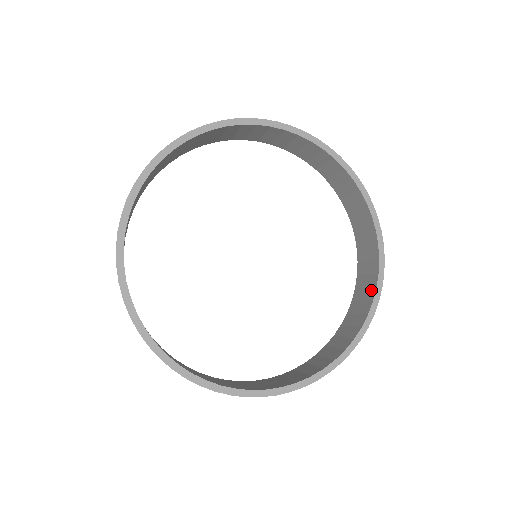
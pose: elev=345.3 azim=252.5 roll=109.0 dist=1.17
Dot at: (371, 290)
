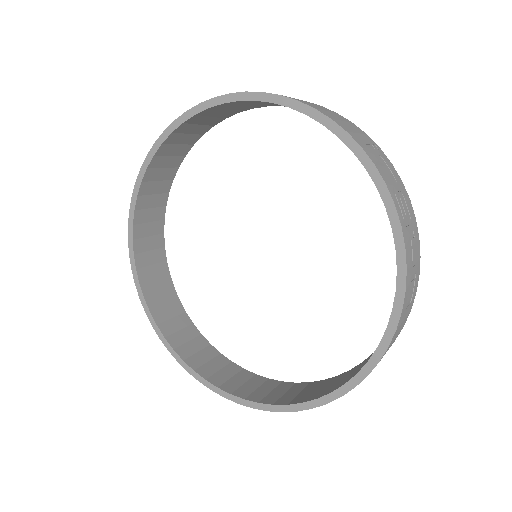
Dot at: occluded
